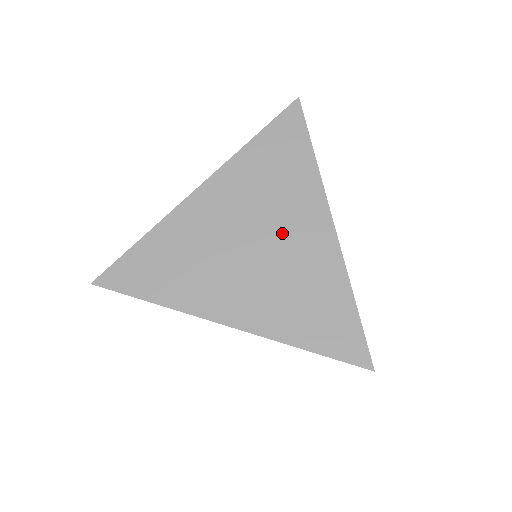
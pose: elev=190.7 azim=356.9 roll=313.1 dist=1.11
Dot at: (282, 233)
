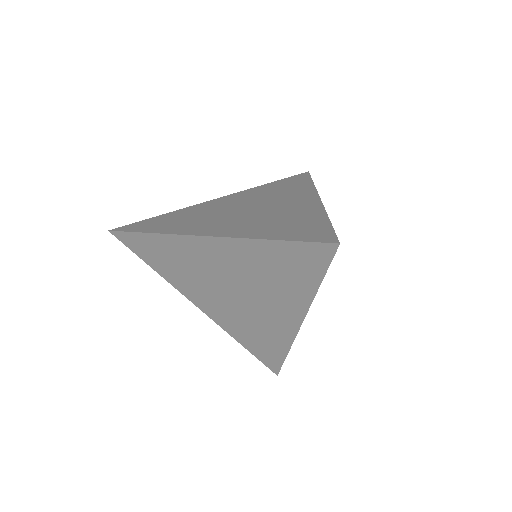
Dot at: (274, 204)
